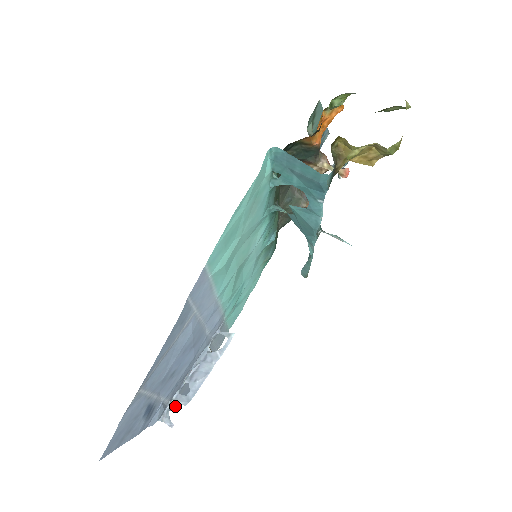
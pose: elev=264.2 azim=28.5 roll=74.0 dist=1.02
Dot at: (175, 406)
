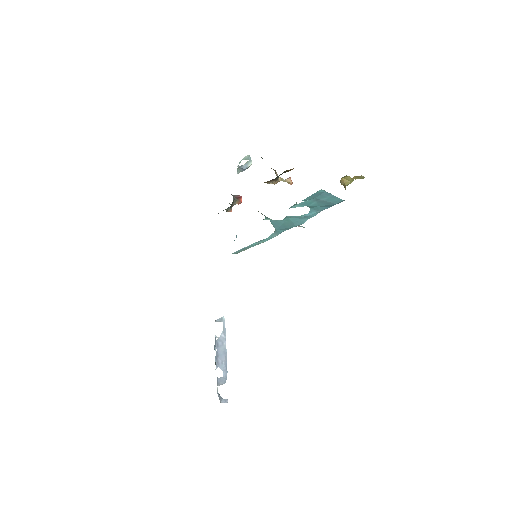
Dot at: occluded
